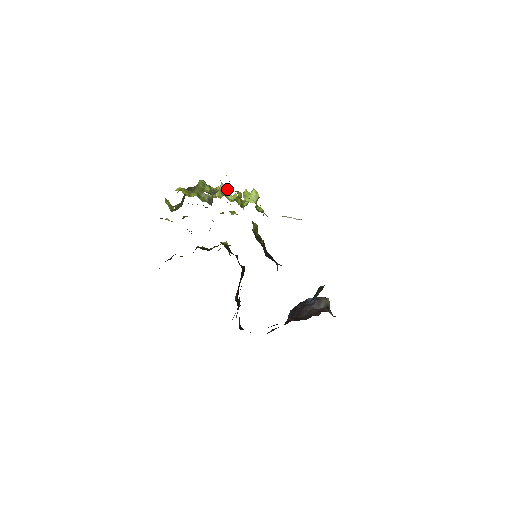
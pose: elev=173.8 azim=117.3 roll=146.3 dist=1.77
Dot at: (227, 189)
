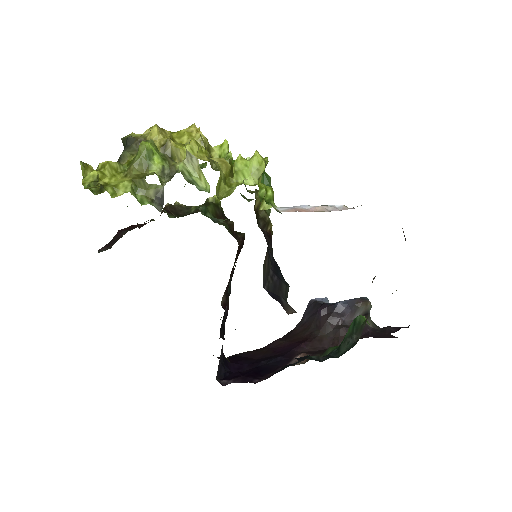
Dot at: (198, 165)
